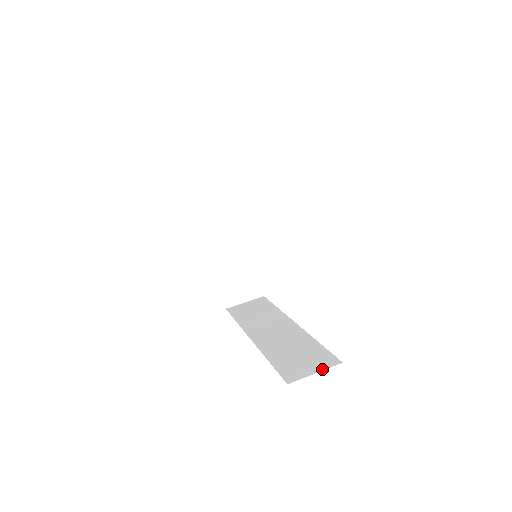
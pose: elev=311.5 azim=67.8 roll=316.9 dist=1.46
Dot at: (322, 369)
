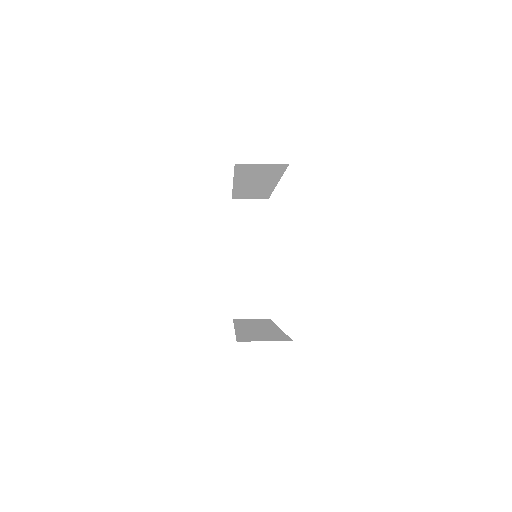
Dot at: (272, 340)
